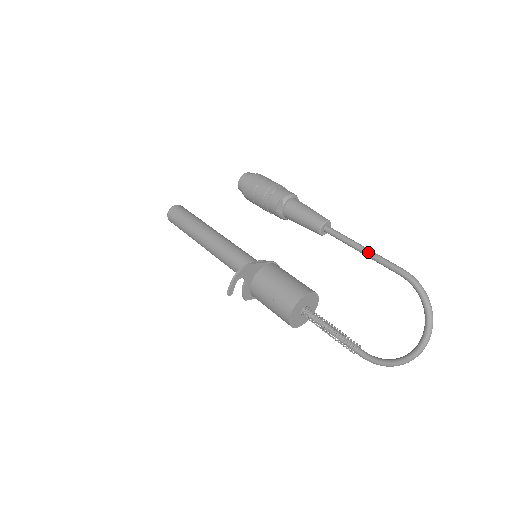
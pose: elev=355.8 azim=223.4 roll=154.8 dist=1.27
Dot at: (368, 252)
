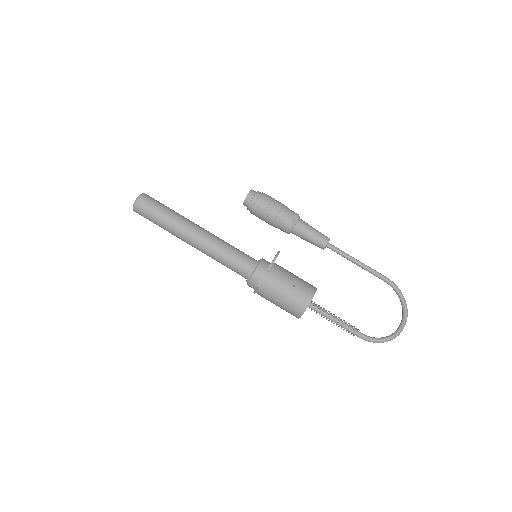
Dot at: (363, 263)
